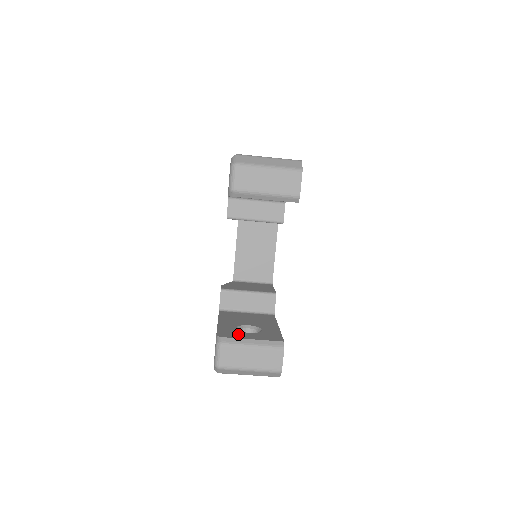
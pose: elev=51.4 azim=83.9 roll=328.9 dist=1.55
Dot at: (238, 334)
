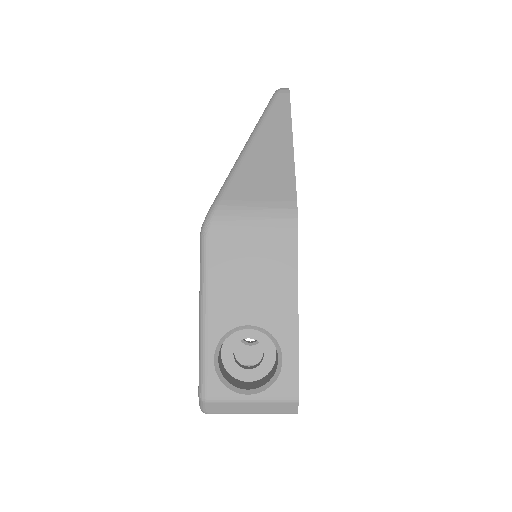
Dot at: (239, 353)
